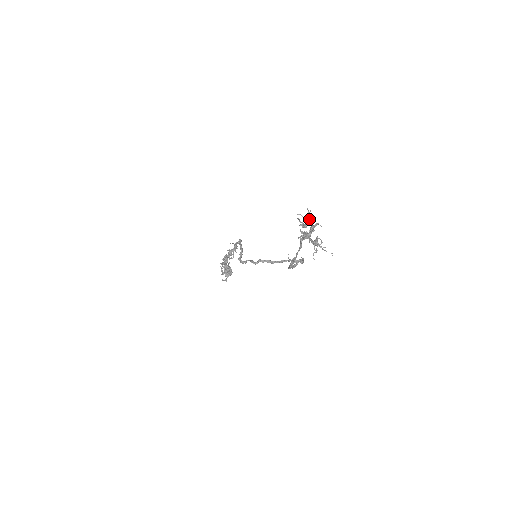
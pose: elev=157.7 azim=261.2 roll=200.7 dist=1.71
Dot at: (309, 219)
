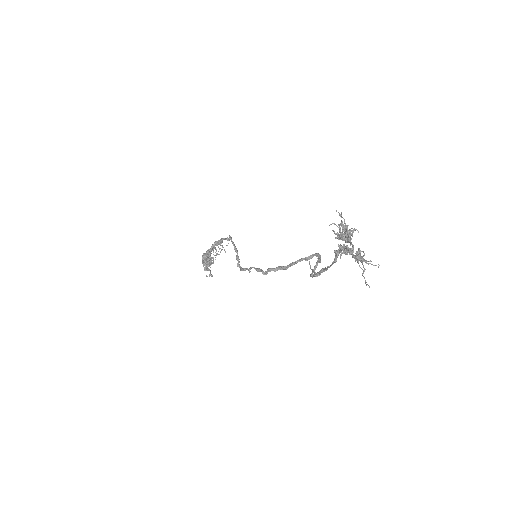
Dot at: (343, 226)
